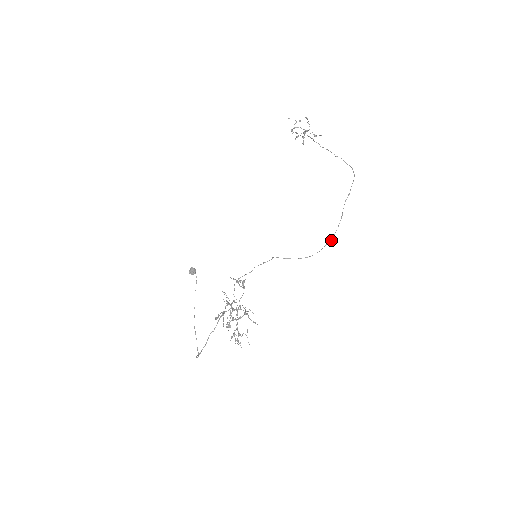
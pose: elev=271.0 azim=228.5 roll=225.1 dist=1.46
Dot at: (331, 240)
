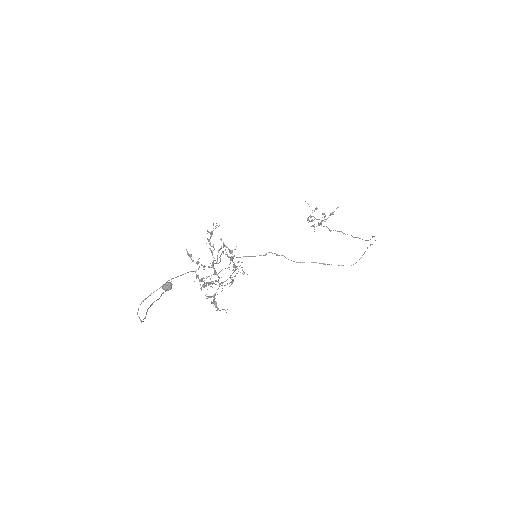
Dot at: (353, 264)
